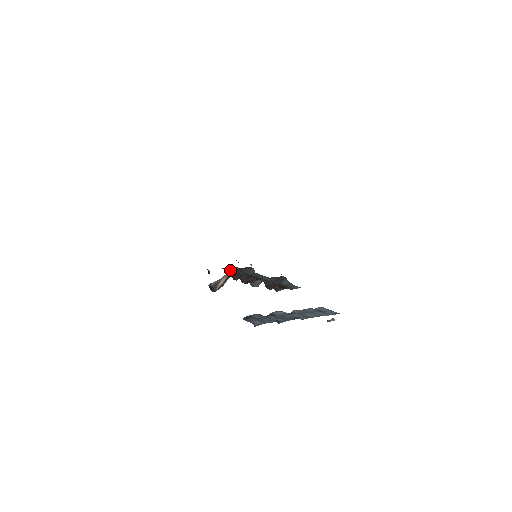
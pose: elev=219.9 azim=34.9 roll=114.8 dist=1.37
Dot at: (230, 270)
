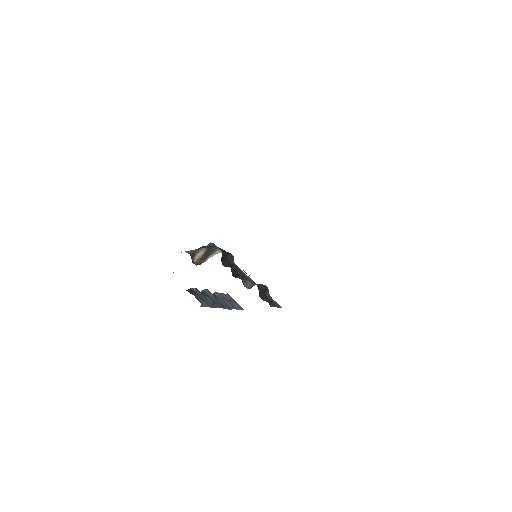
Dot at: (222, 253)
